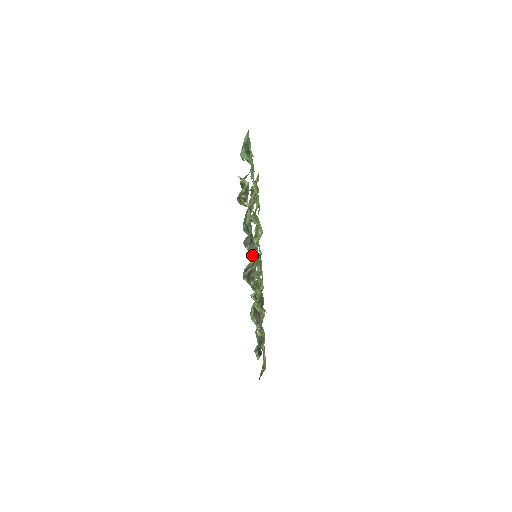
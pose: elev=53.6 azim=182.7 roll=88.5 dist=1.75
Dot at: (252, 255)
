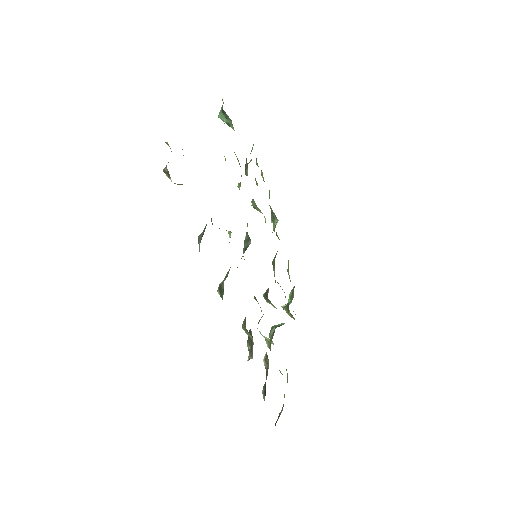
Dot at: occluded
